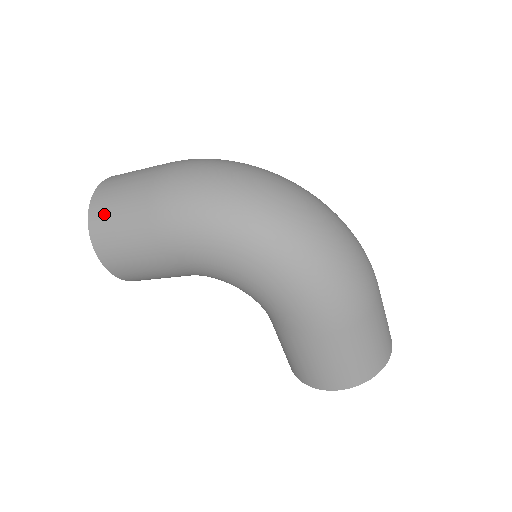
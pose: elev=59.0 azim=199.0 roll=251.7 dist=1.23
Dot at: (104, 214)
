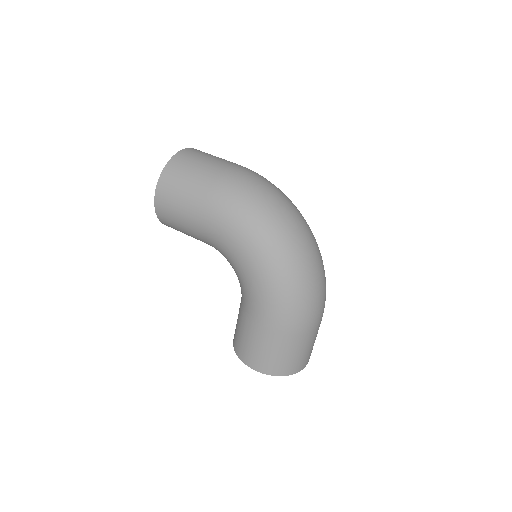
Dot at: (177, 172)
